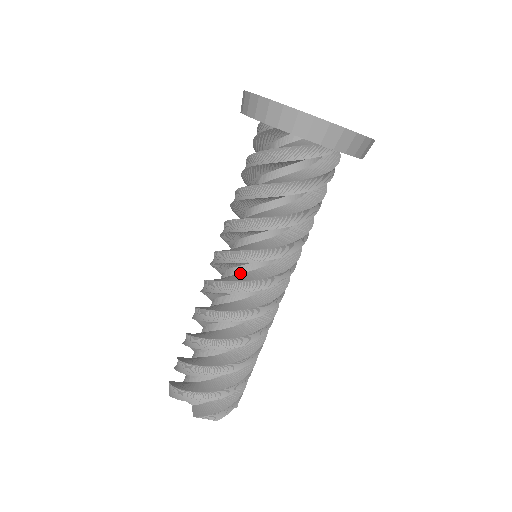
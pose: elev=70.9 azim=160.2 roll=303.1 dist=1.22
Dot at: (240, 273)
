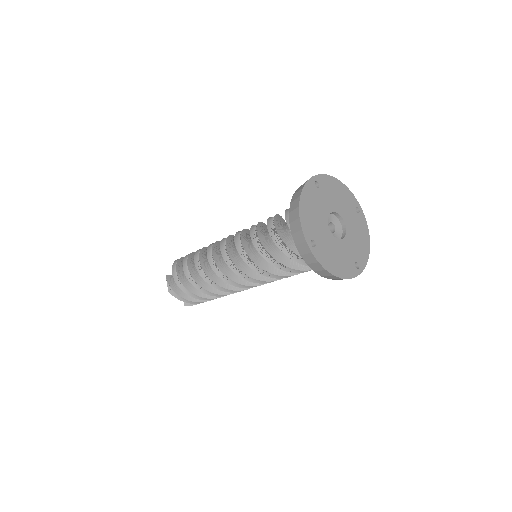
Dot at: occluded
